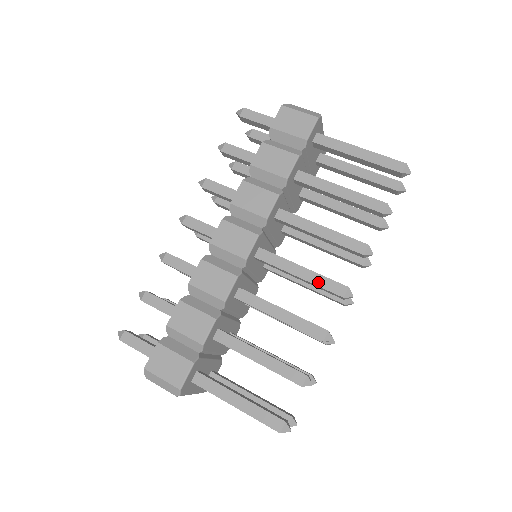
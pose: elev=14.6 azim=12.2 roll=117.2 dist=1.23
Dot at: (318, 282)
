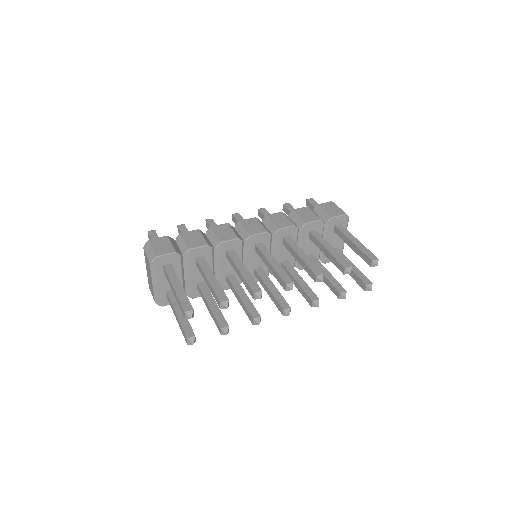
Dot at: (279, 271)
